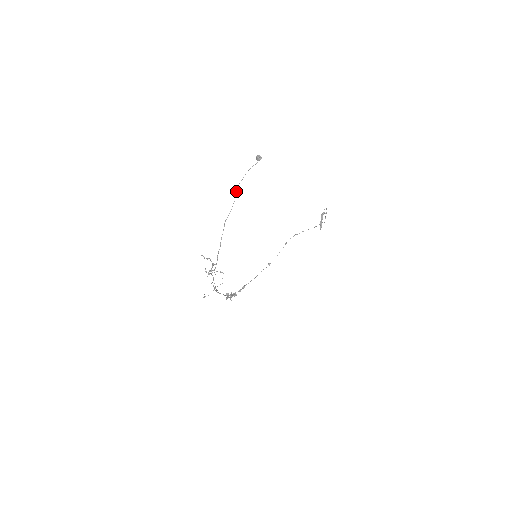
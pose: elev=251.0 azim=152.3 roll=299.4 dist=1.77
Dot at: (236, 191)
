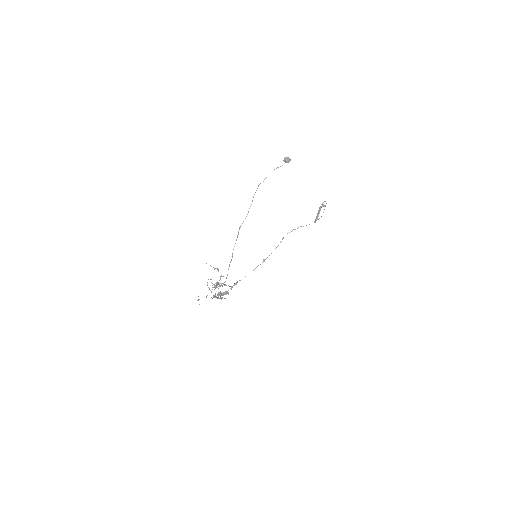
Dot at: occluded
